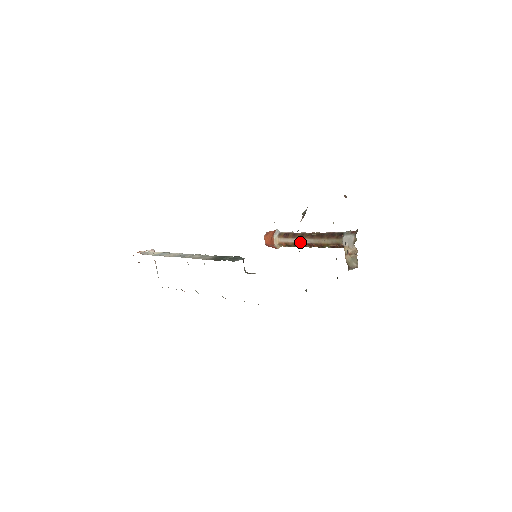
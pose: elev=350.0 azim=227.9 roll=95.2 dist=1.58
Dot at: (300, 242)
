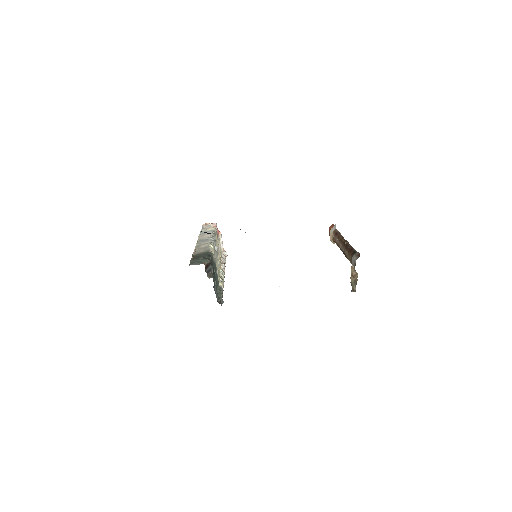
Dot at: (339, 245)
